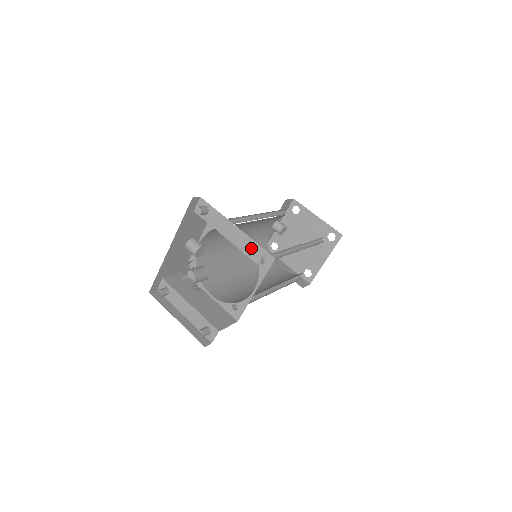
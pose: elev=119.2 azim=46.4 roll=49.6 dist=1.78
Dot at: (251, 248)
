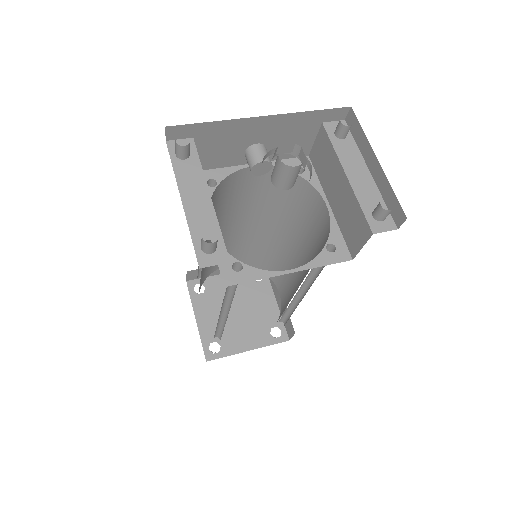
Dot at: occluded
